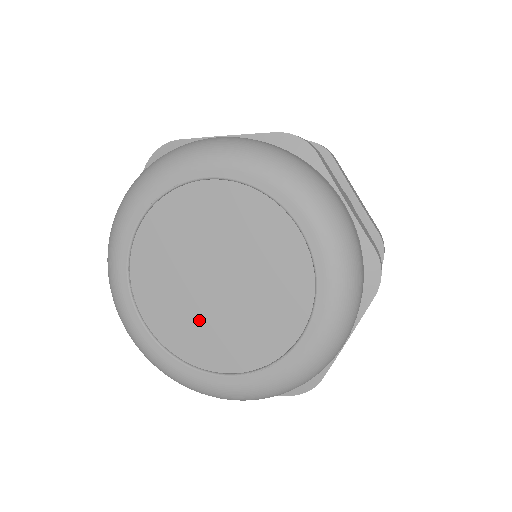
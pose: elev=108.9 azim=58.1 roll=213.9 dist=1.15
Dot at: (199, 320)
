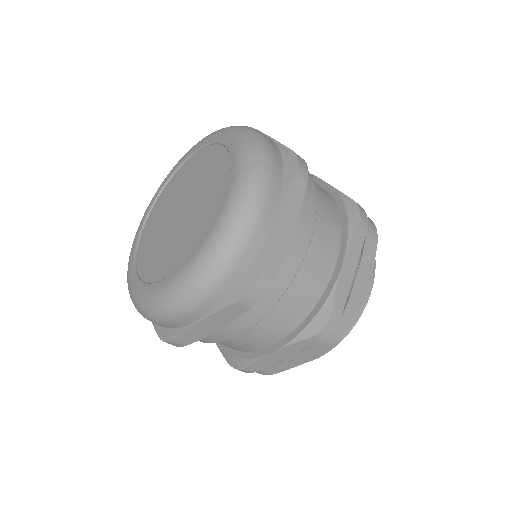
Dot at: (158, 232)
